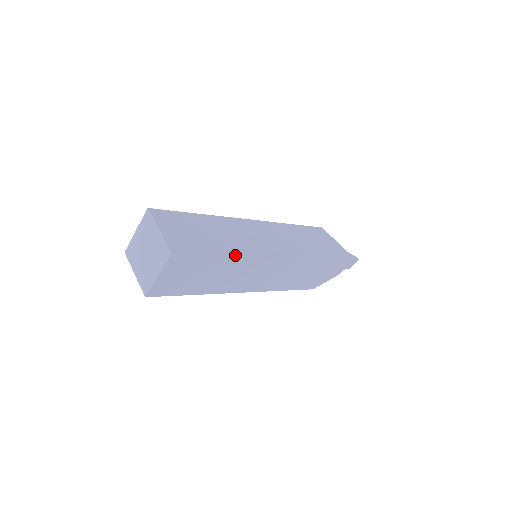
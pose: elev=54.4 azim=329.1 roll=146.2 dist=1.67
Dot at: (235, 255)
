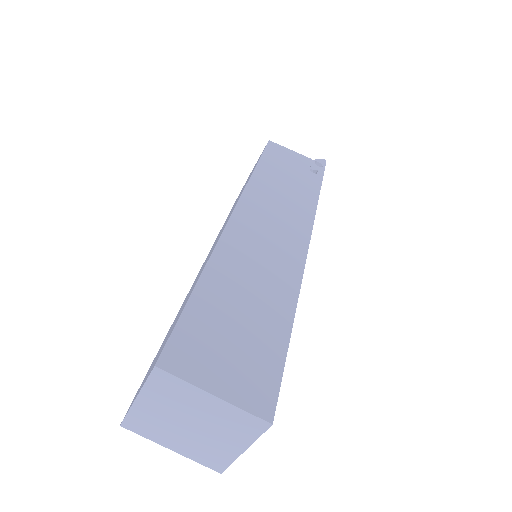
Dot at: (294, 313)
